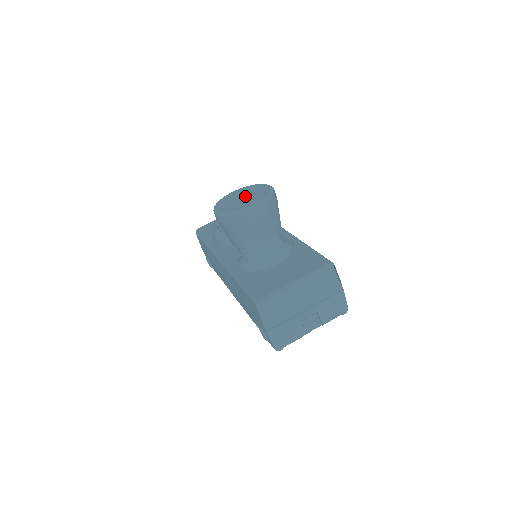
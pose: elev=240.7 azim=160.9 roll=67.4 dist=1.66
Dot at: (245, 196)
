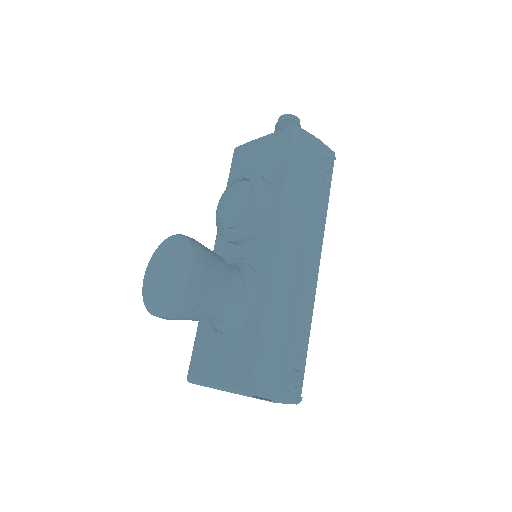
Dot at: (164, 276)
